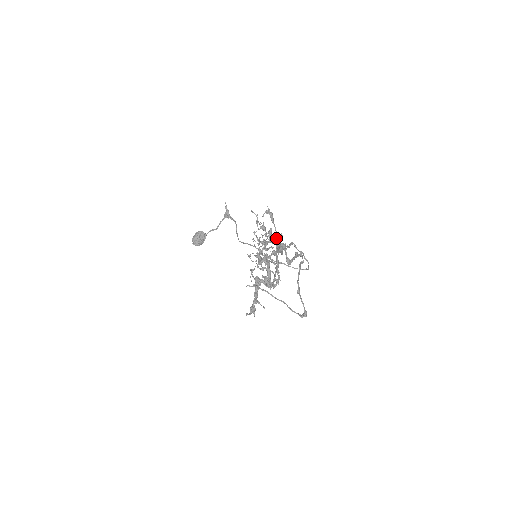
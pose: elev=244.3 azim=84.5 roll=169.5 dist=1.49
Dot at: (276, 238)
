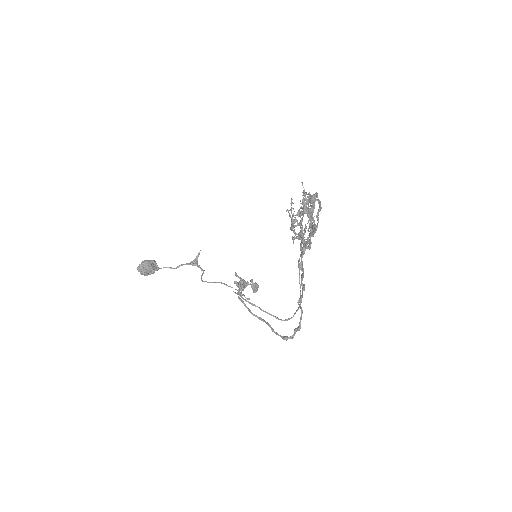
Dot at: (305, 229)
